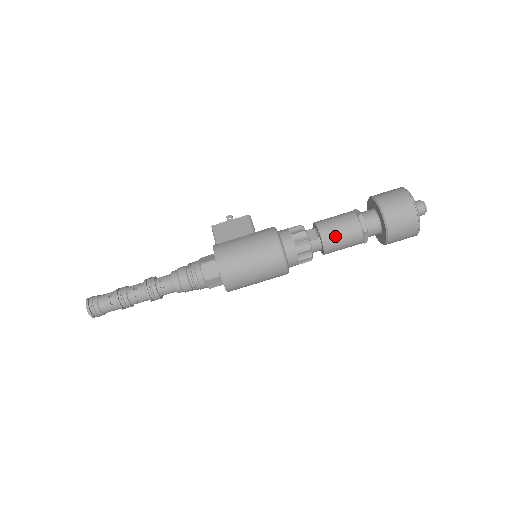
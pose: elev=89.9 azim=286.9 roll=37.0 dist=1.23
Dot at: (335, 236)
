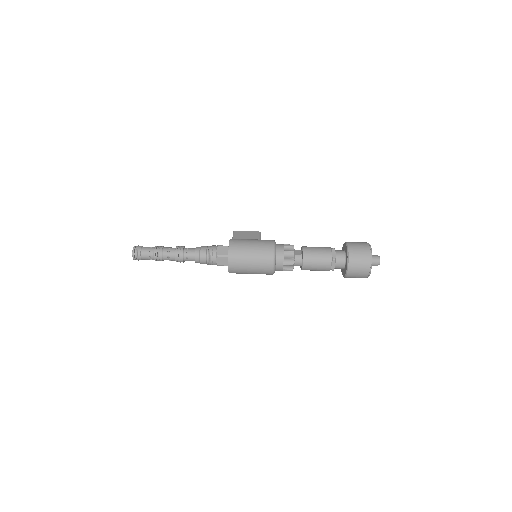
Dot at: (313, 255)
